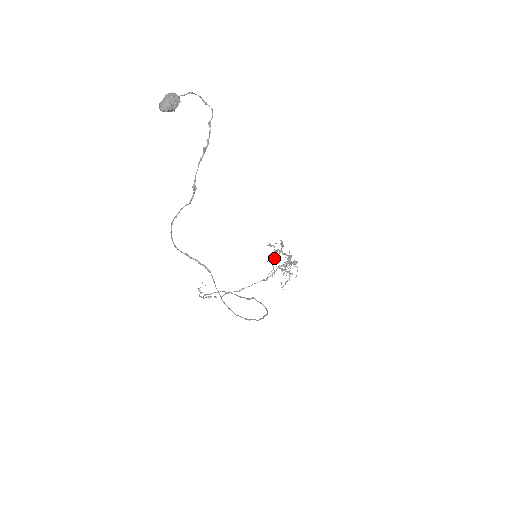
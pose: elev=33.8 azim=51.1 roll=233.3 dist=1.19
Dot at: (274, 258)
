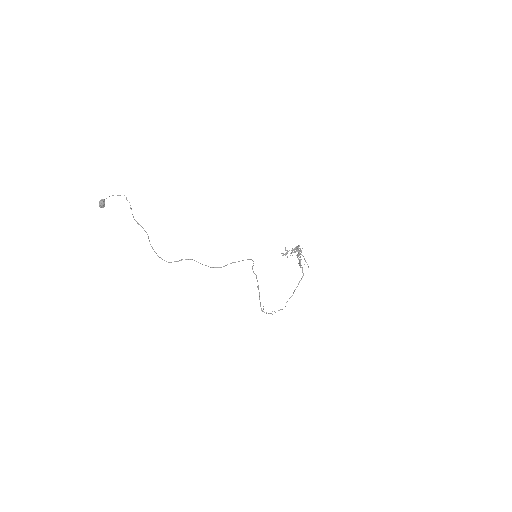
Dot at: (300, 262)
